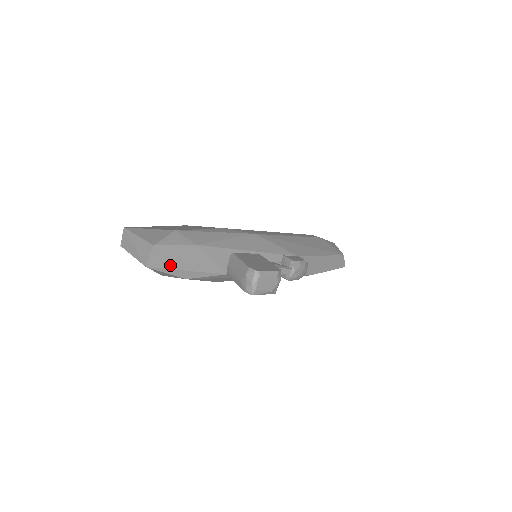
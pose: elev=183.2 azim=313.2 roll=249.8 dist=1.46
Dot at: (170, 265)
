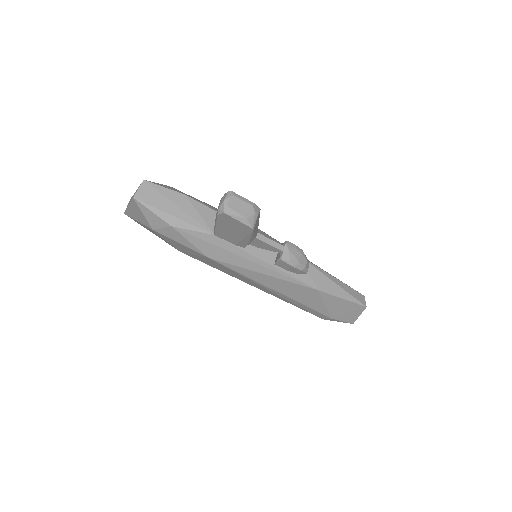
Dot at: (156, 204)
